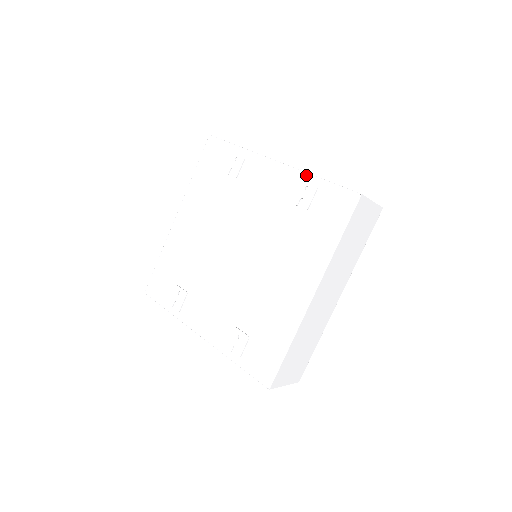
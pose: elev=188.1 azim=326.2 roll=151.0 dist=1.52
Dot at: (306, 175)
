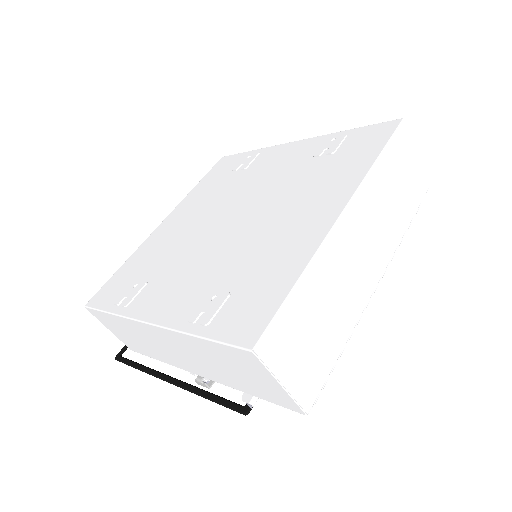
Dot at: (332, 134)
